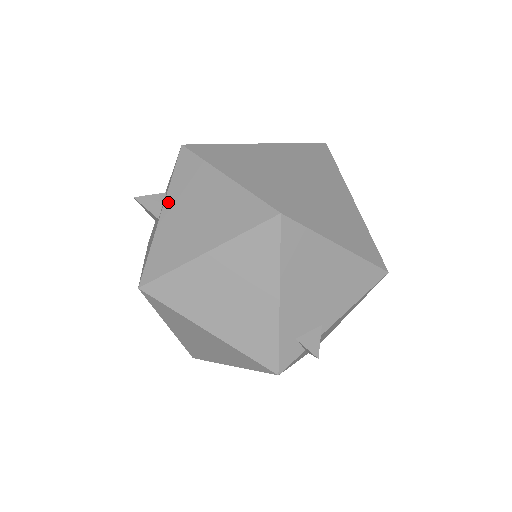
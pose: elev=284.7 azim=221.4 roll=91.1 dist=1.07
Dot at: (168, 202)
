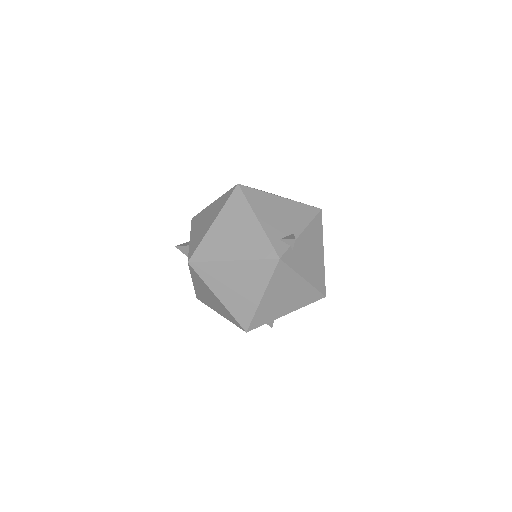
Dot at: (192, 233)
